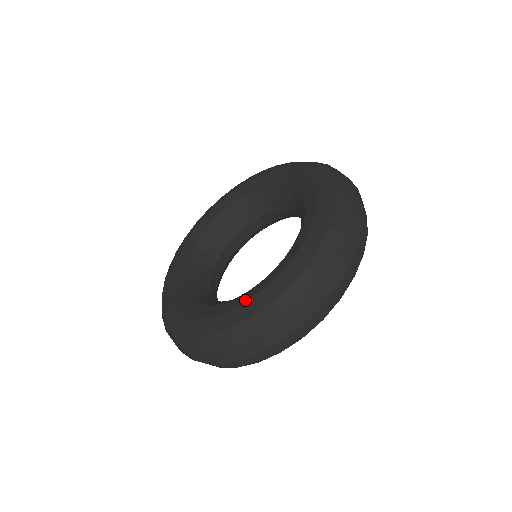
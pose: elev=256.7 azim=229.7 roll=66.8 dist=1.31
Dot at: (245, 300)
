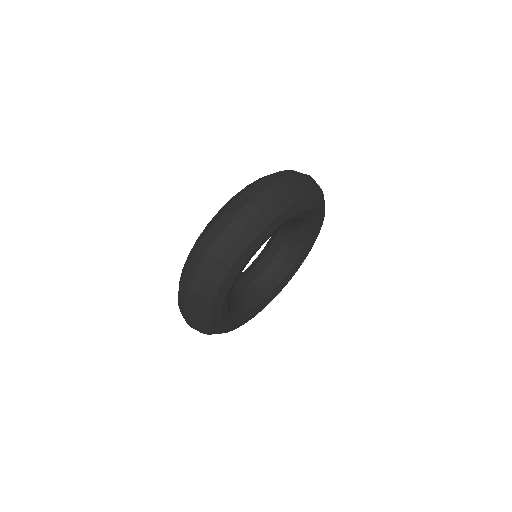
Dot at: occluded
